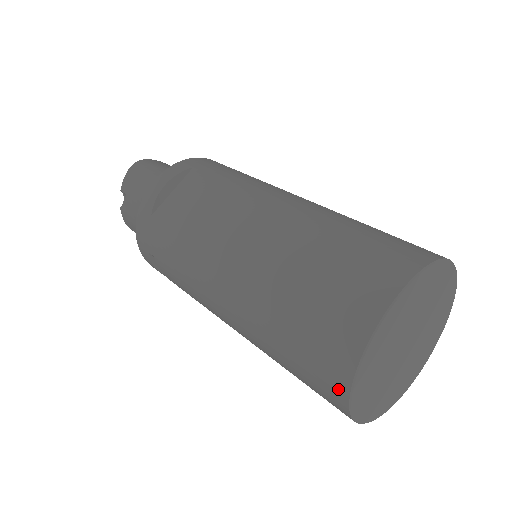
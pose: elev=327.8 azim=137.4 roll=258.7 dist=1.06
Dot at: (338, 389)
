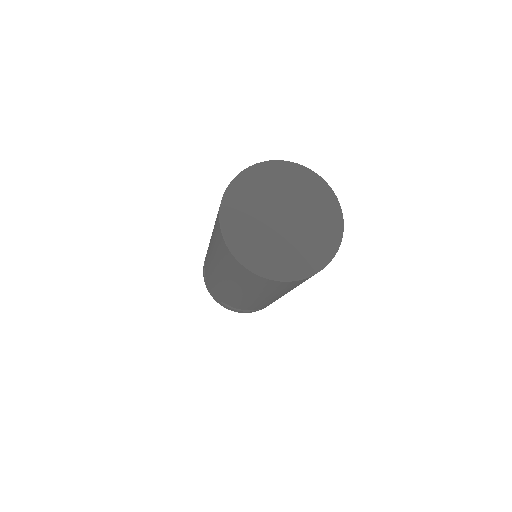
Dot at: (240, 267)
